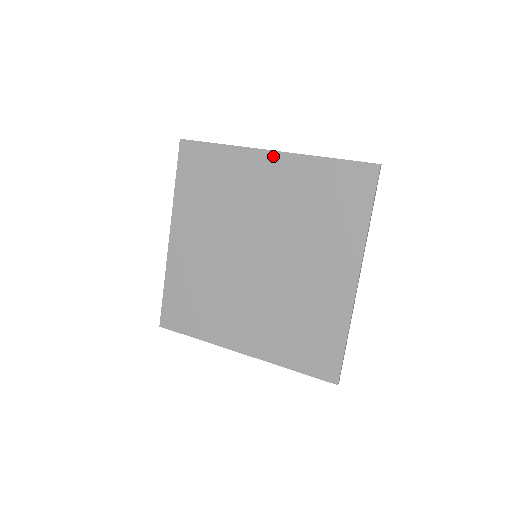
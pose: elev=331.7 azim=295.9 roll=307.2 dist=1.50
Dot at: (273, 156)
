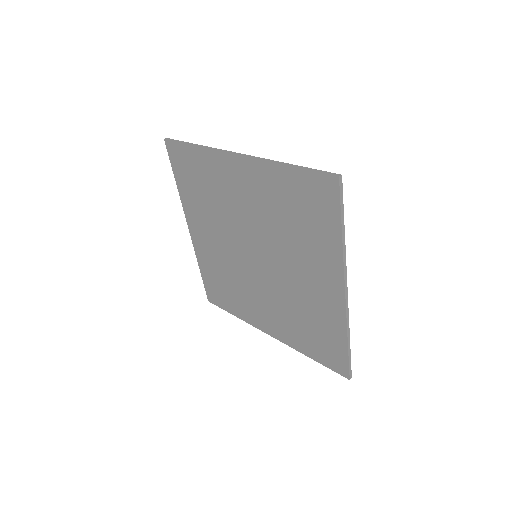
Dot at: (239, 161)
